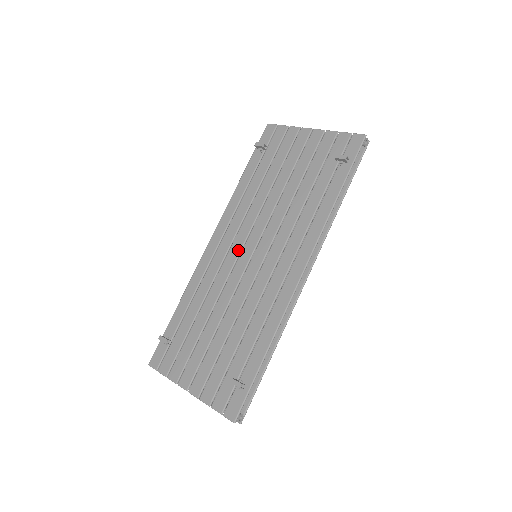
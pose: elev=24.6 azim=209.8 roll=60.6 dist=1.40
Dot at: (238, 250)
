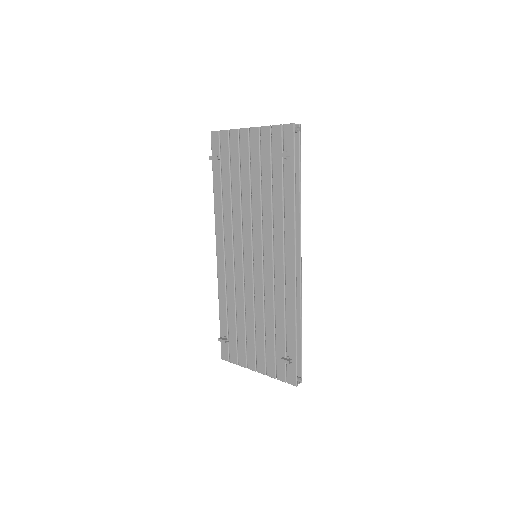
Dot at: (240, 256)
